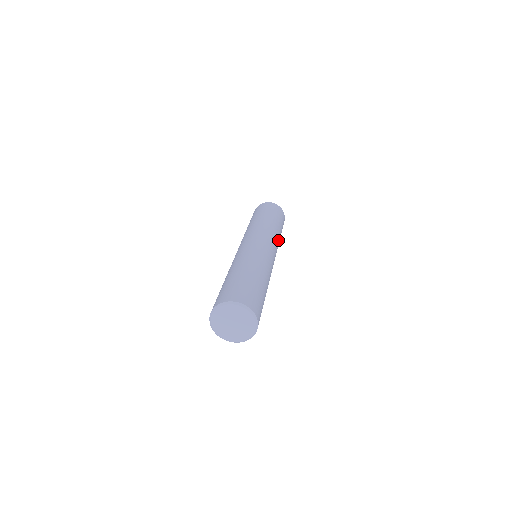
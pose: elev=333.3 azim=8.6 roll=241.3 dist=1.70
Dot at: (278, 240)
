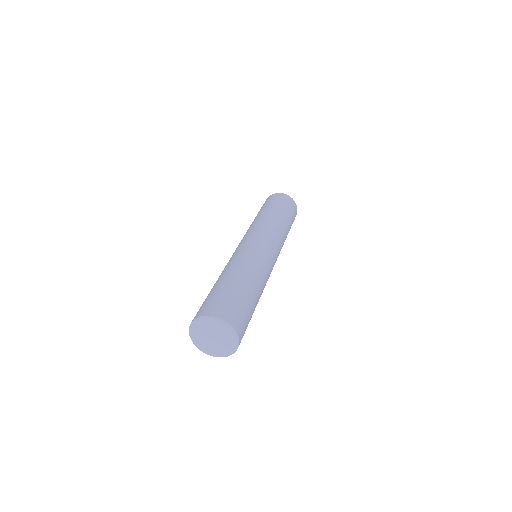
Dot at: (283, 241)
